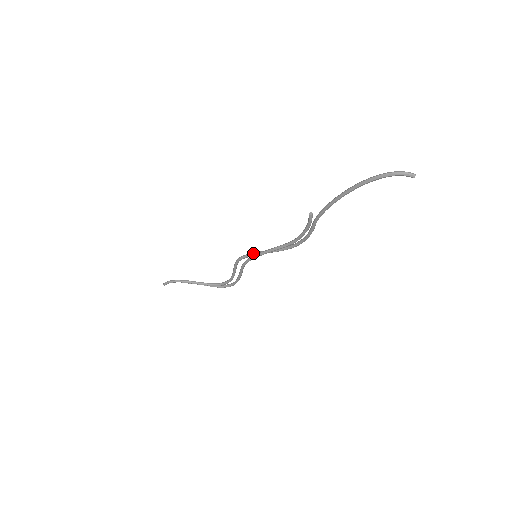
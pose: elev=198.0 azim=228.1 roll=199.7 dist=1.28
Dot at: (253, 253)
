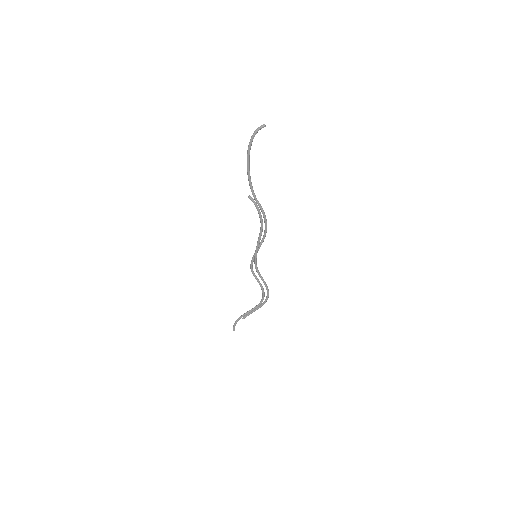
Dot at: (253, 255)
